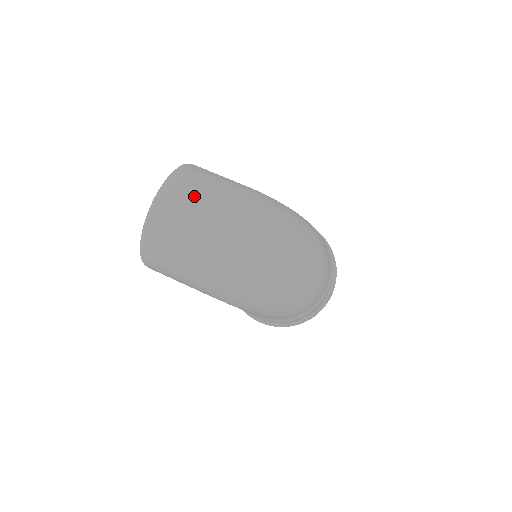
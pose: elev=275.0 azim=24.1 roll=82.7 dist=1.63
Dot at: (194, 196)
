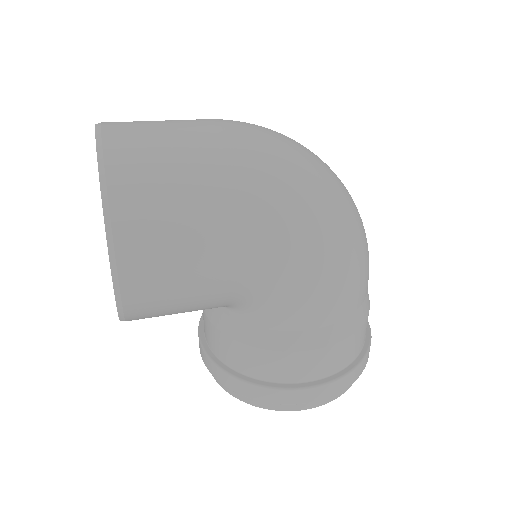
Dot at: occluded
